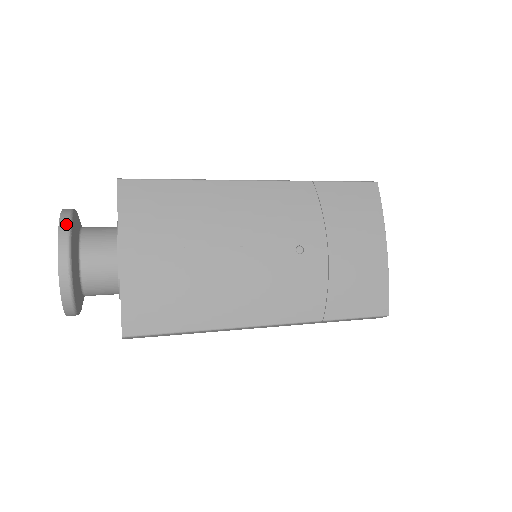
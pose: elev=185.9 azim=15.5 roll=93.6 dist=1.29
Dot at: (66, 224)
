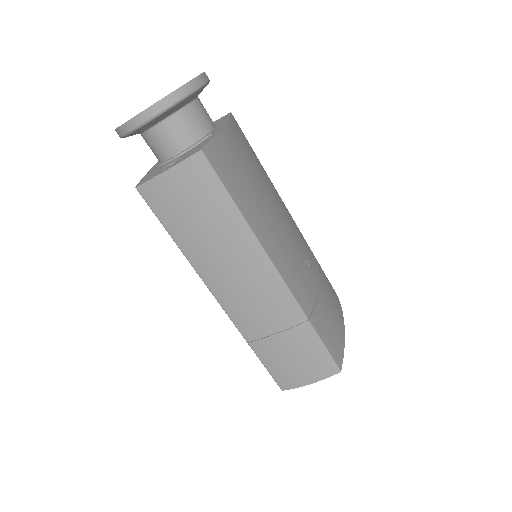
Dot at: occluded
